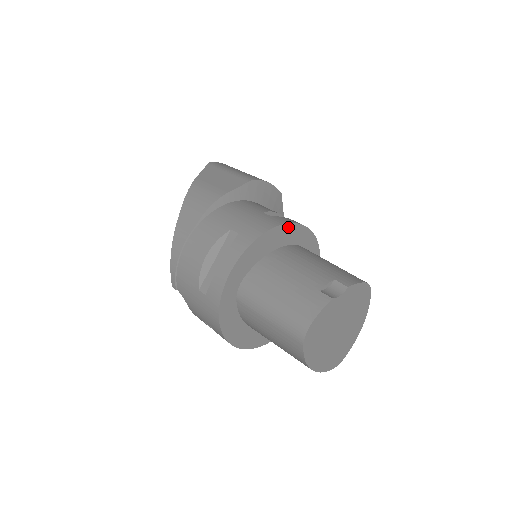
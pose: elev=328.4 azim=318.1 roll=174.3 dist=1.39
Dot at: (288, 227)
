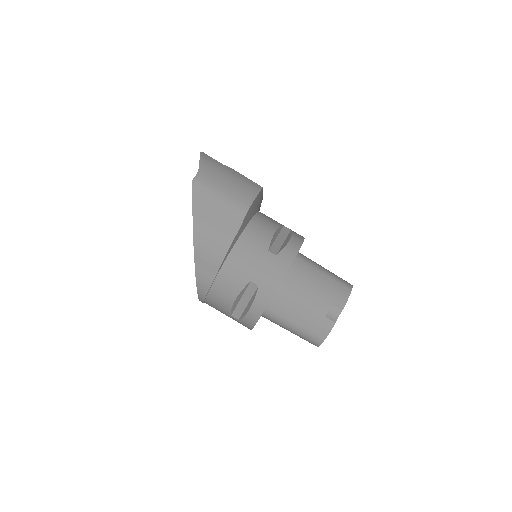
Dot at: occluded
